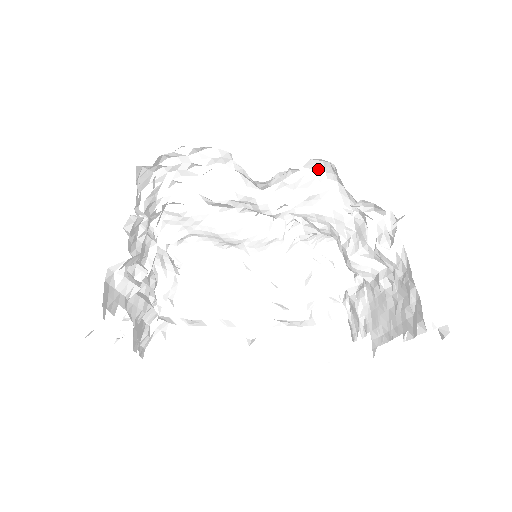
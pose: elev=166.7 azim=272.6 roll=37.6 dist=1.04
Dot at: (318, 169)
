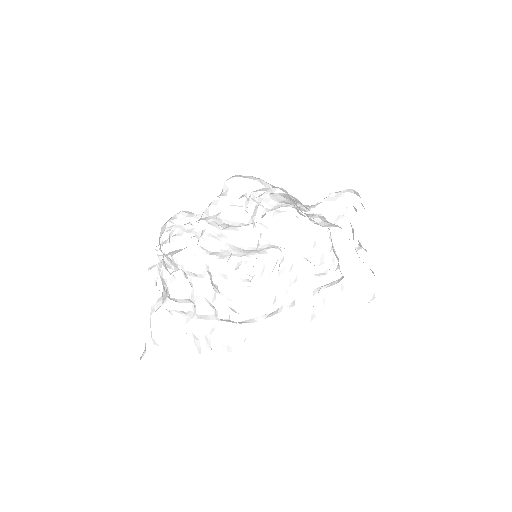
Dot at: (241, 181)
